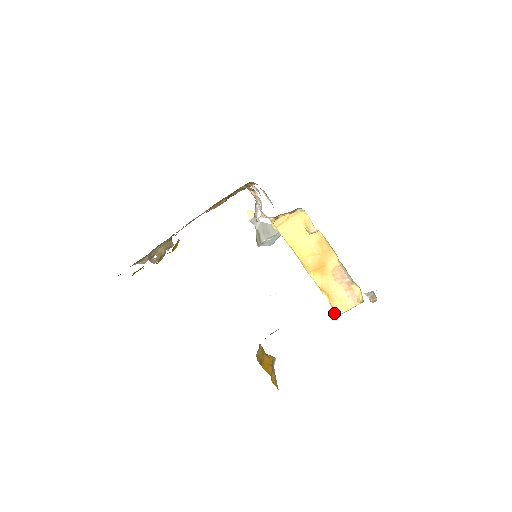
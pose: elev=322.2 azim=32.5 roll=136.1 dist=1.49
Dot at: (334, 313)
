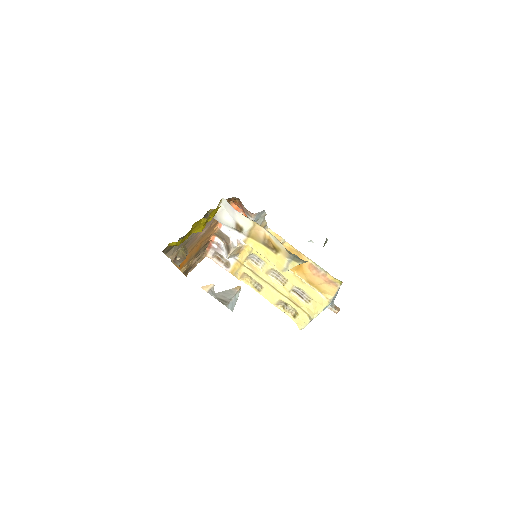
Dot at: (327, 300)
